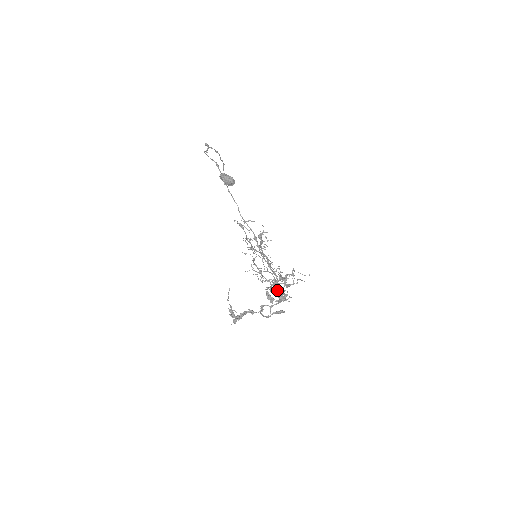
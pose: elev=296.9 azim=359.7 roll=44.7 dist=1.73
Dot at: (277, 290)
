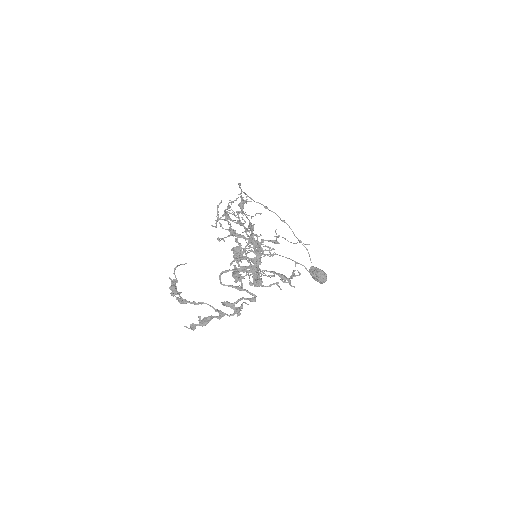
Dot at: occluded
